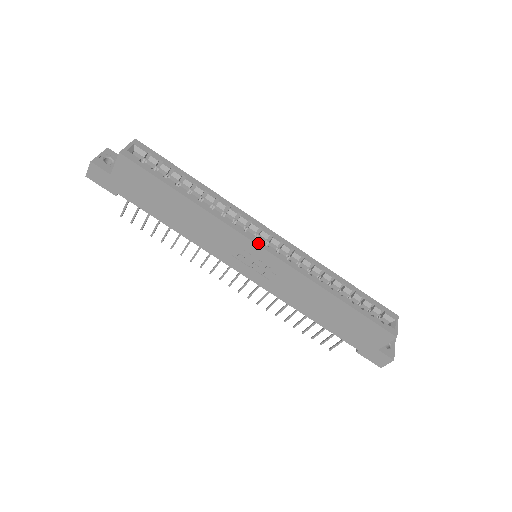
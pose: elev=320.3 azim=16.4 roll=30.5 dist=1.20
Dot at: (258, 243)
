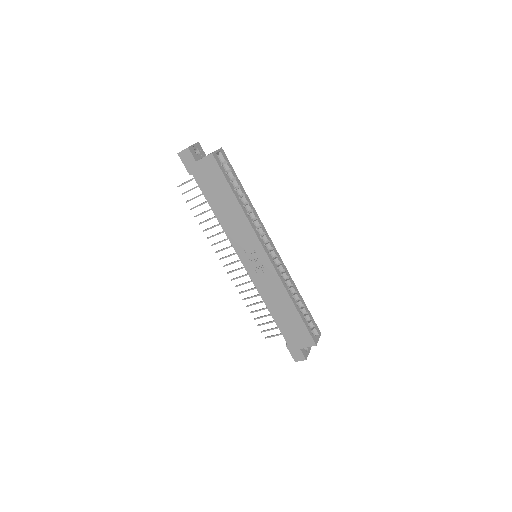
Dot at: (265, 249)
